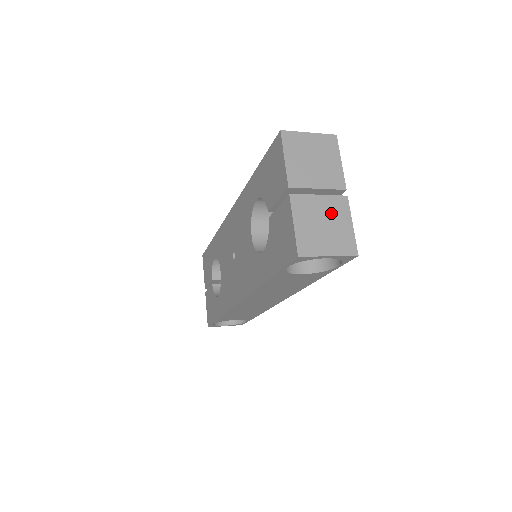
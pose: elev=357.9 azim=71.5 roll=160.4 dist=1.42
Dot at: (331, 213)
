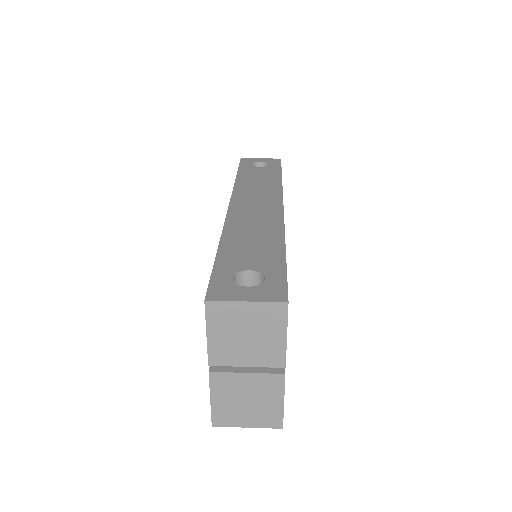
Dot at: (258, 391)
